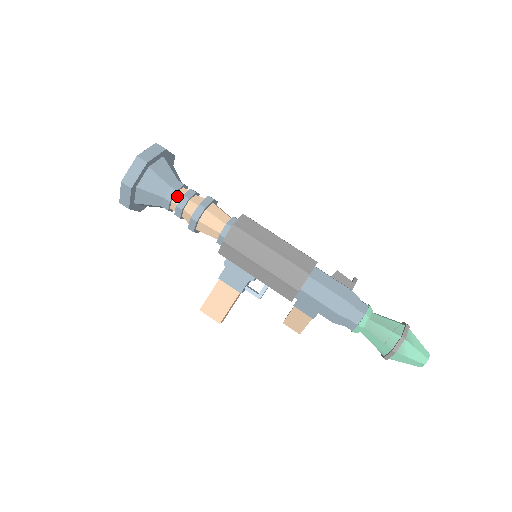
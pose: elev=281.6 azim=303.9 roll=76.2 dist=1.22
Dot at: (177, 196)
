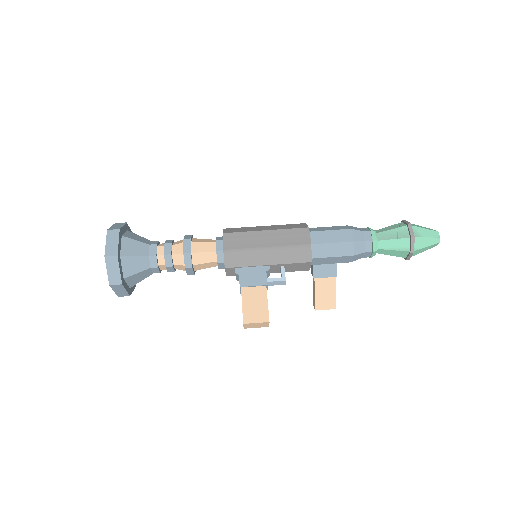
Dot at: (159, 249)
